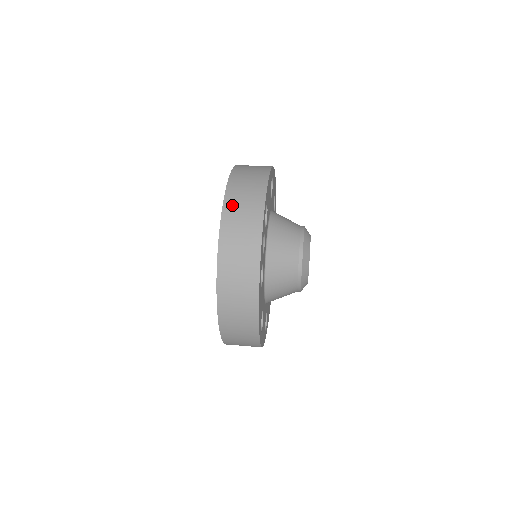
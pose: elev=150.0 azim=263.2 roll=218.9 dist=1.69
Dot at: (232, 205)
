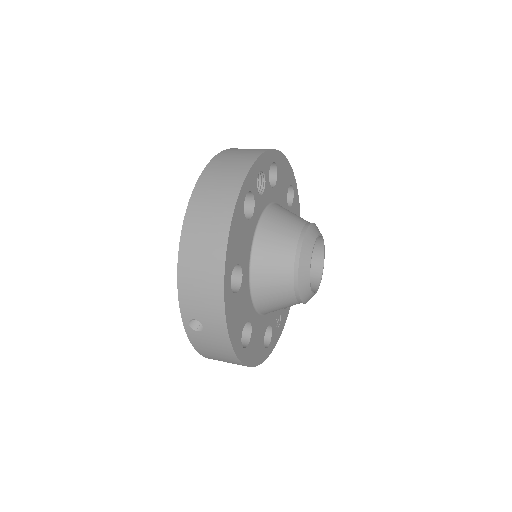
Dot at: occluded
